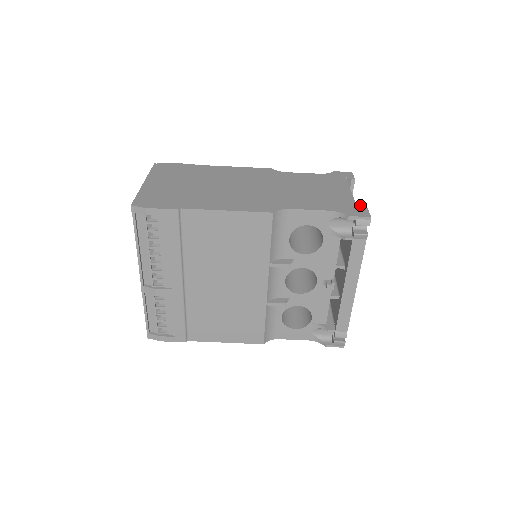
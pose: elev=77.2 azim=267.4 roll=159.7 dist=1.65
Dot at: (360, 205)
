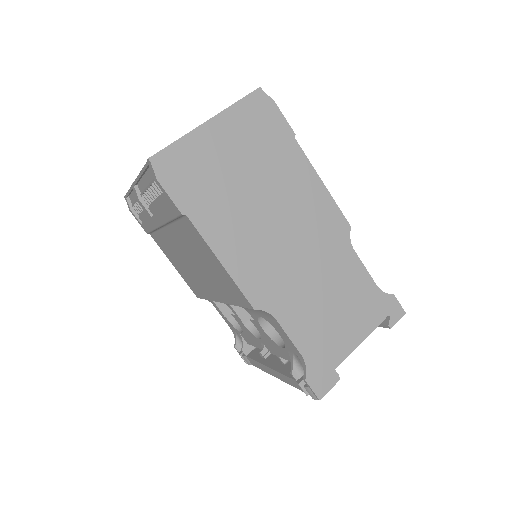
Dot at: (336, 374)
